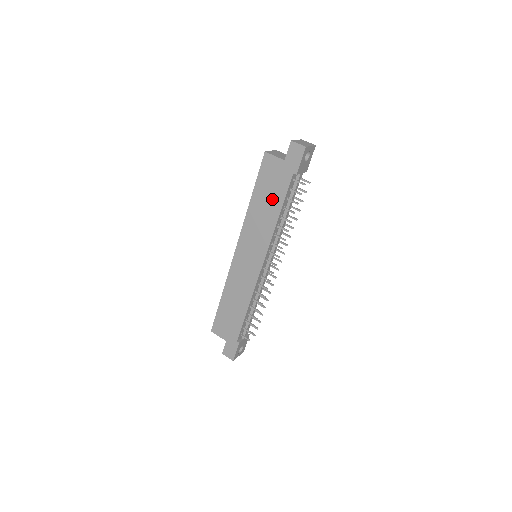
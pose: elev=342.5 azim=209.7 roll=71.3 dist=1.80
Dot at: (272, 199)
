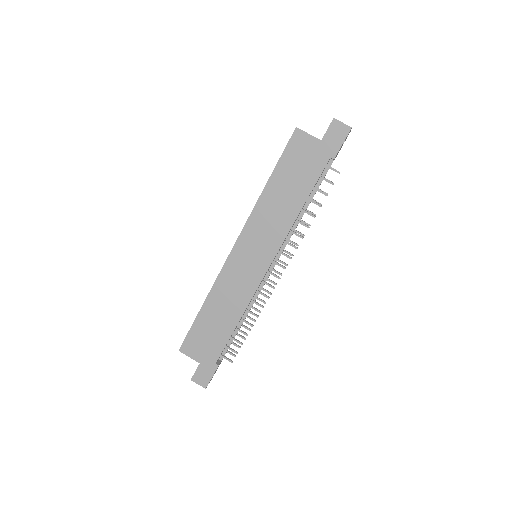
Dot at: (296, 186)
